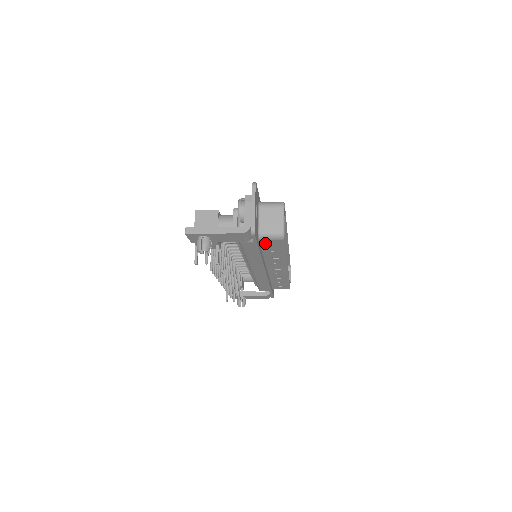
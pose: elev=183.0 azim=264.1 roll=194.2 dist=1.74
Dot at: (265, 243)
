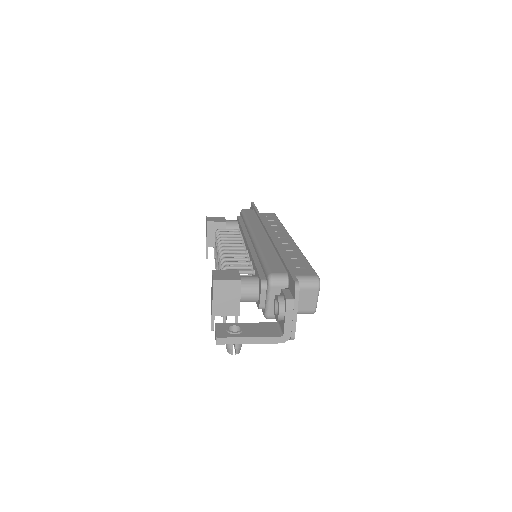
Dot at: occluded
